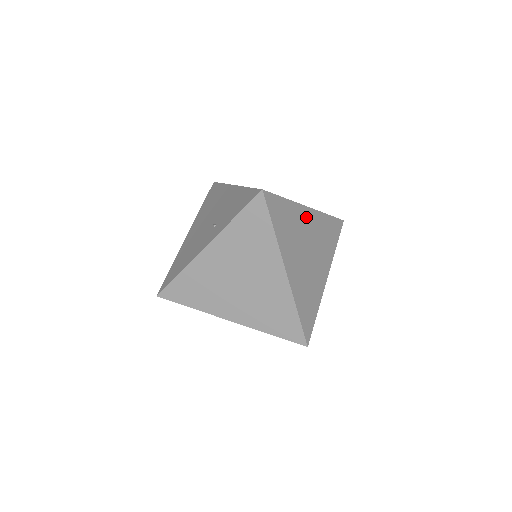
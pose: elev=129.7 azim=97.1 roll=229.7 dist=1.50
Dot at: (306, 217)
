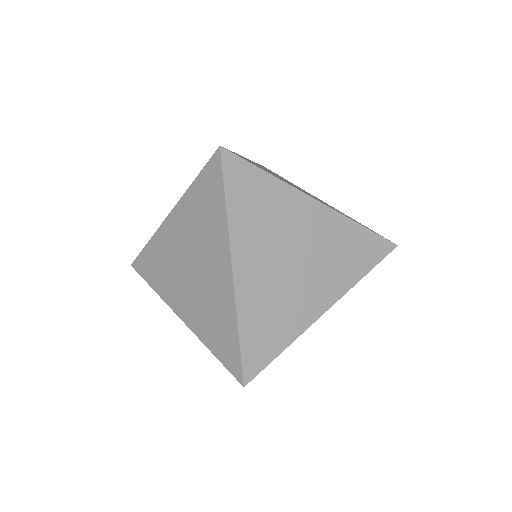
Dot at: (306, 211)
